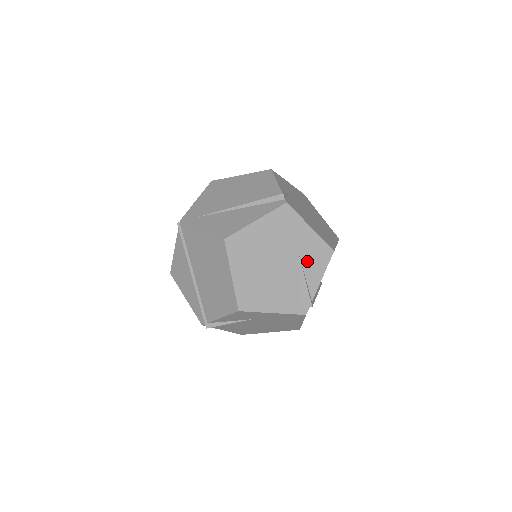
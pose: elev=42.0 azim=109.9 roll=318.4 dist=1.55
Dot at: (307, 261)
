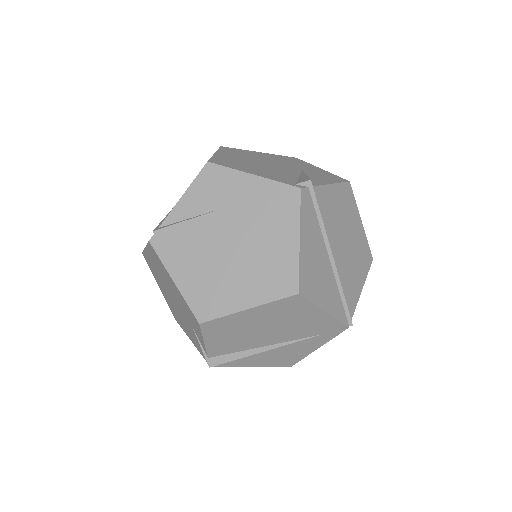
Dot at: (312, 175)
